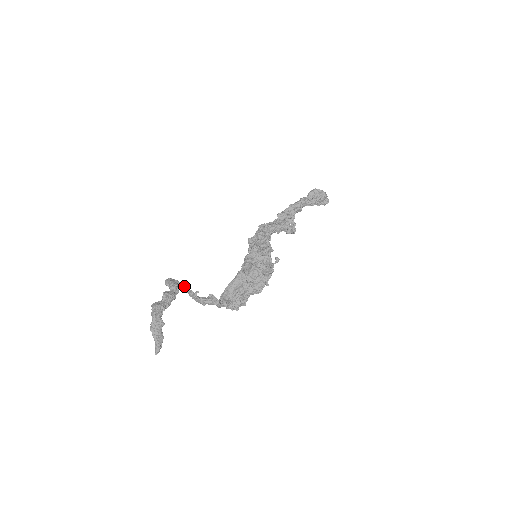
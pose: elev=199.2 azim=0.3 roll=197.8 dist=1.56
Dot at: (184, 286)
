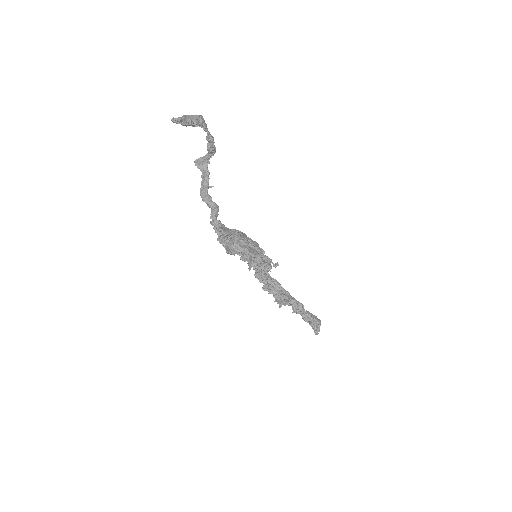
Dot at: occluded
